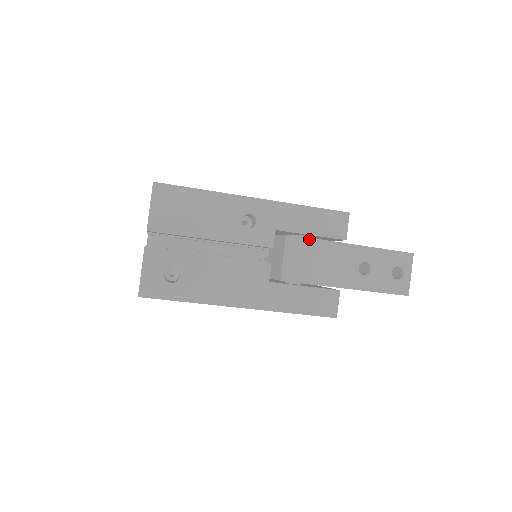
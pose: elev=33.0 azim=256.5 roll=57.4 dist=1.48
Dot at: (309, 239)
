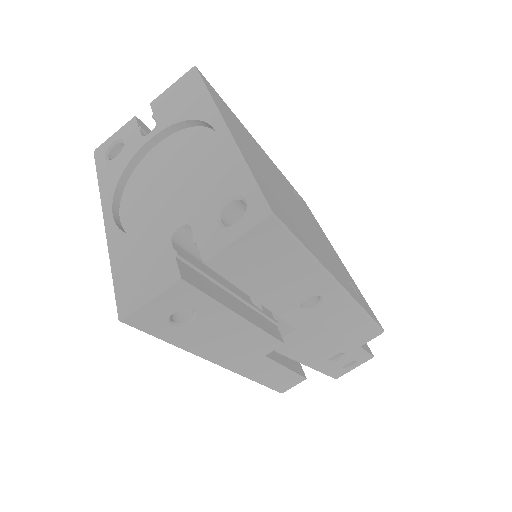
Dot at: occluded
